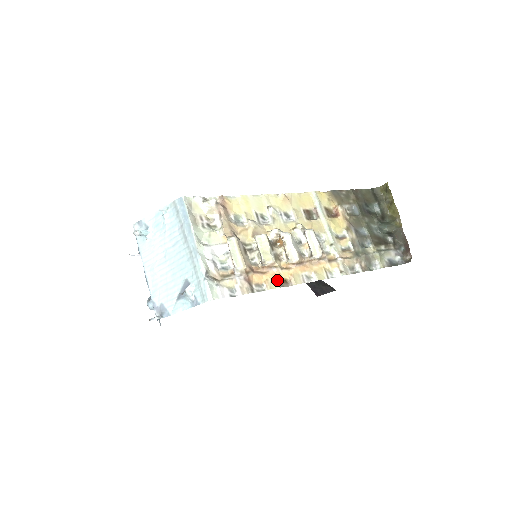
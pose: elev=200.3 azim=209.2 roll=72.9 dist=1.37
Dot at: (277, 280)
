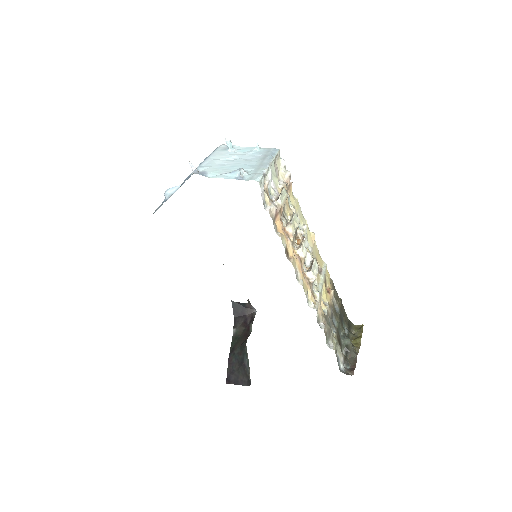
Dot at: (286, 244)
